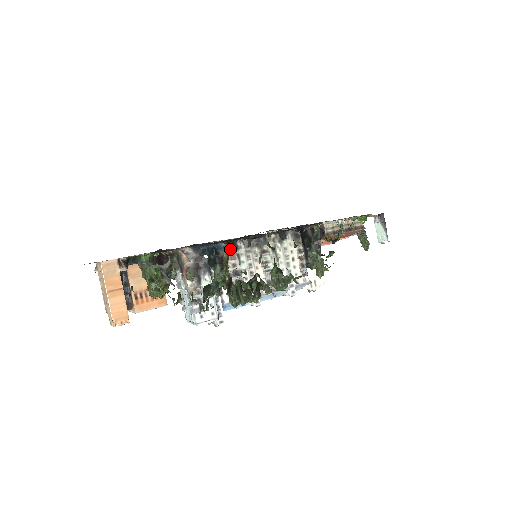
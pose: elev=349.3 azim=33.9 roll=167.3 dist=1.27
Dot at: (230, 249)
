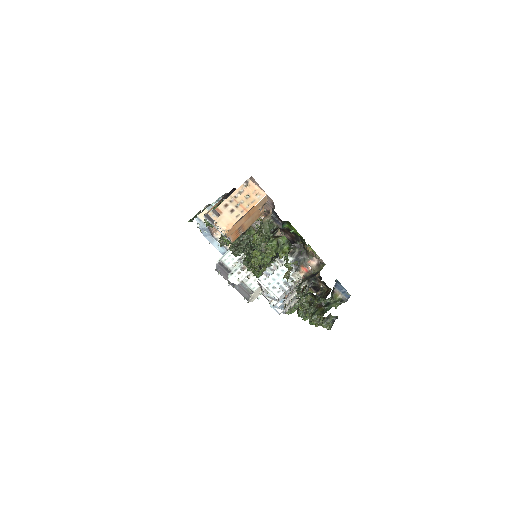
Dot at: occluded
